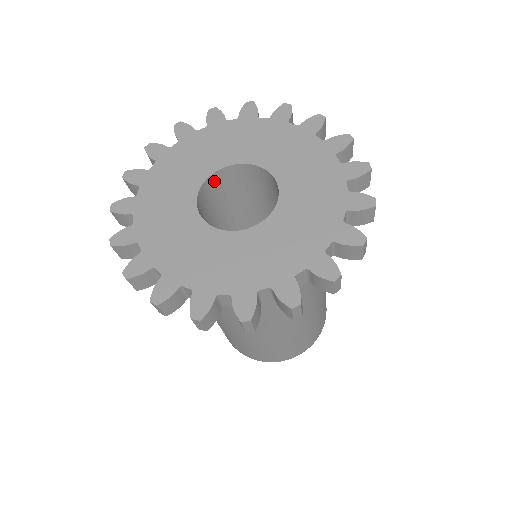
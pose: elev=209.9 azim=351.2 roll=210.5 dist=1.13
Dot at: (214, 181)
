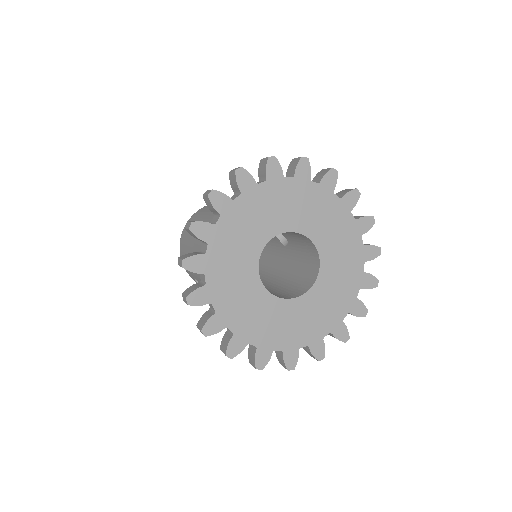
Dot at: occluded
